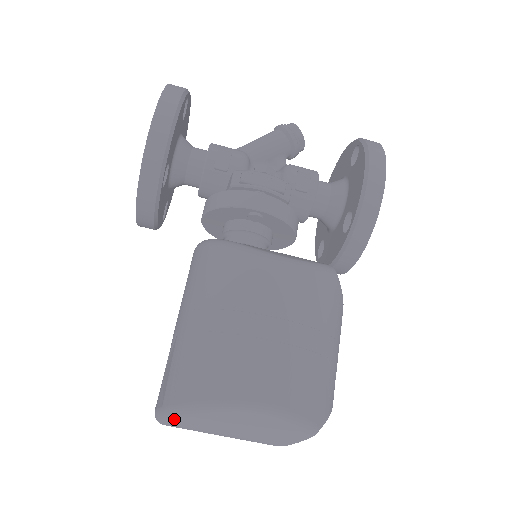
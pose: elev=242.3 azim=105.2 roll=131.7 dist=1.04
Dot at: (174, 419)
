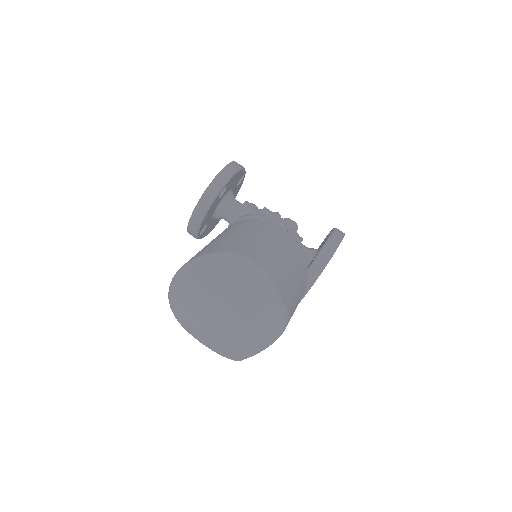
Dot at: (194, 265)
